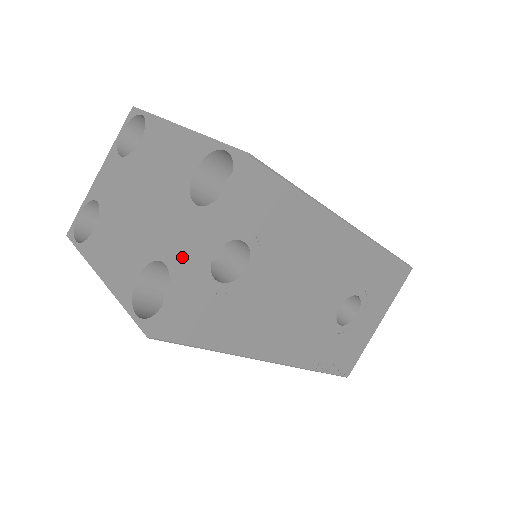
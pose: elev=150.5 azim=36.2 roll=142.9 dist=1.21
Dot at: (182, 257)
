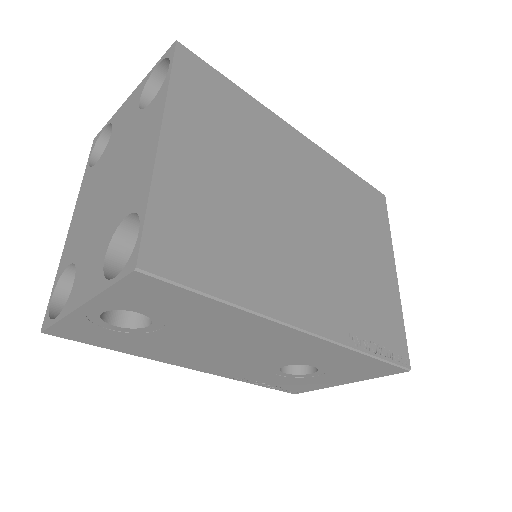
Dot at: (76, 296)
